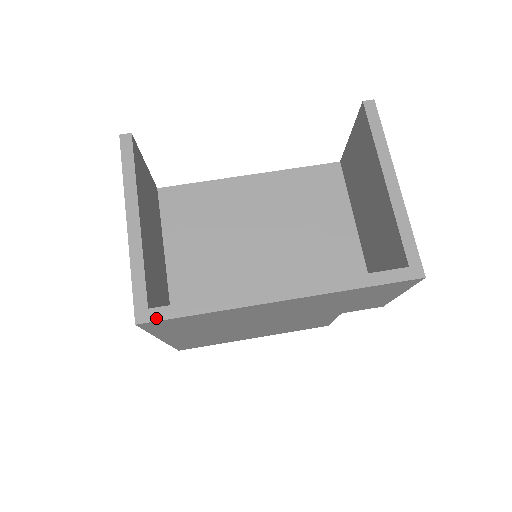
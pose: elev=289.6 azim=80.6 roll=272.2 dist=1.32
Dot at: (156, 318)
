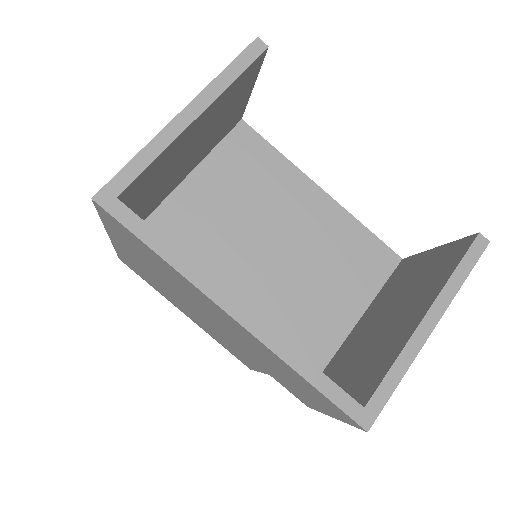
Dot at: (114, 212)
